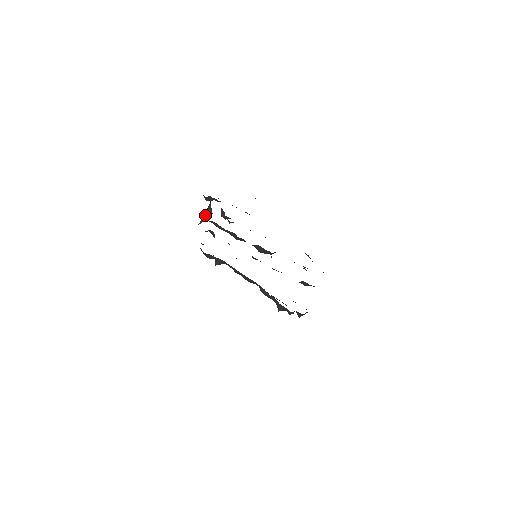
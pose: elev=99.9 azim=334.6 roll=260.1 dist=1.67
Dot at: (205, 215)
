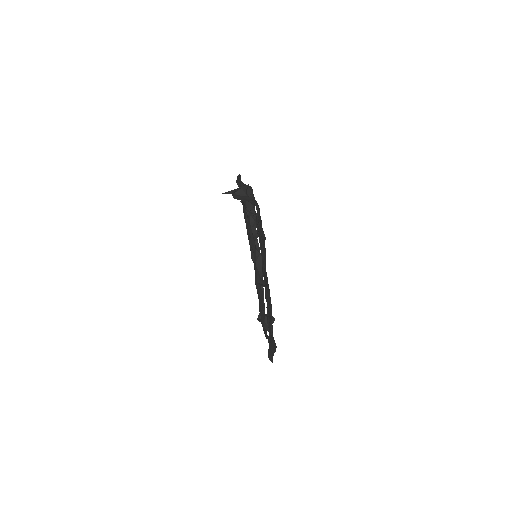
Dot at: occluded
